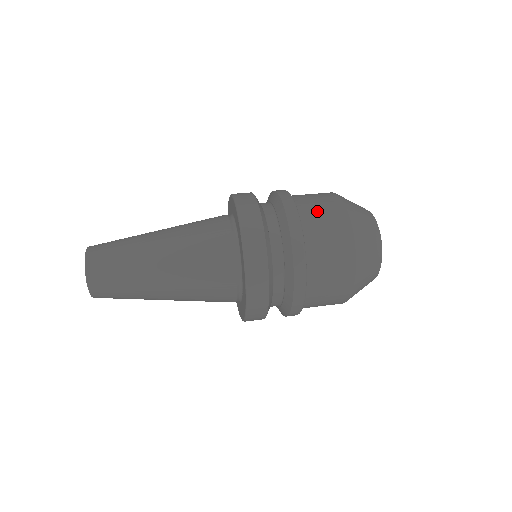
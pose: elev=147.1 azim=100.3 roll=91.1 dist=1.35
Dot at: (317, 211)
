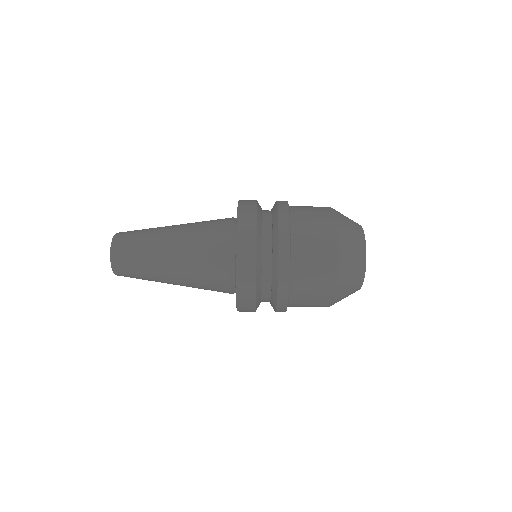
Dot at: (306, 299)
